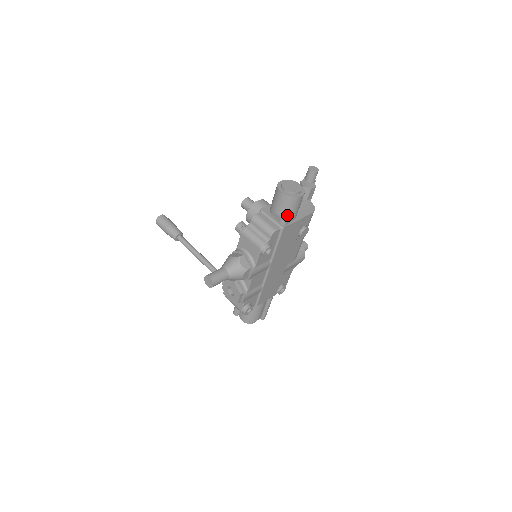
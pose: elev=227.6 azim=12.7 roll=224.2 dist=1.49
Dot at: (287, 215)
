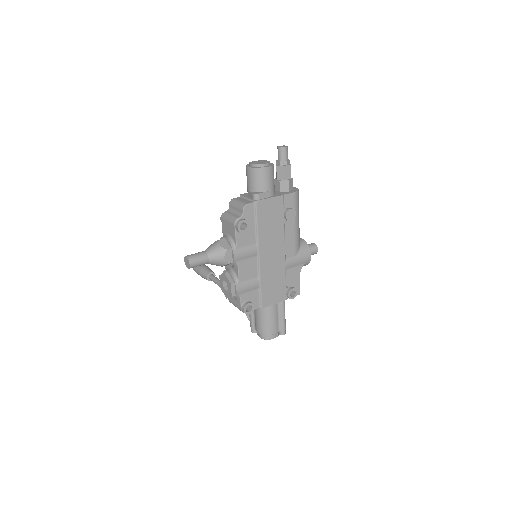
Dot at: (259, 190)
